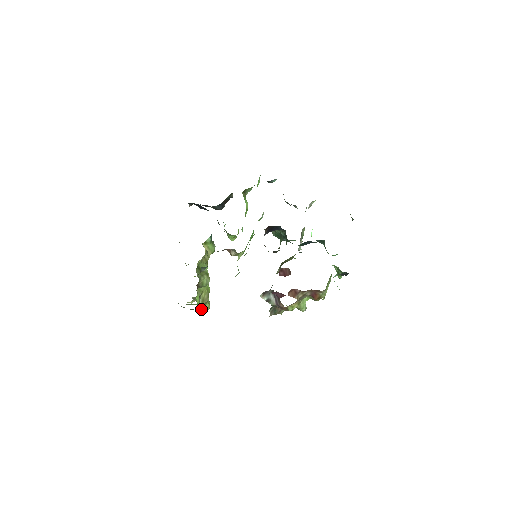
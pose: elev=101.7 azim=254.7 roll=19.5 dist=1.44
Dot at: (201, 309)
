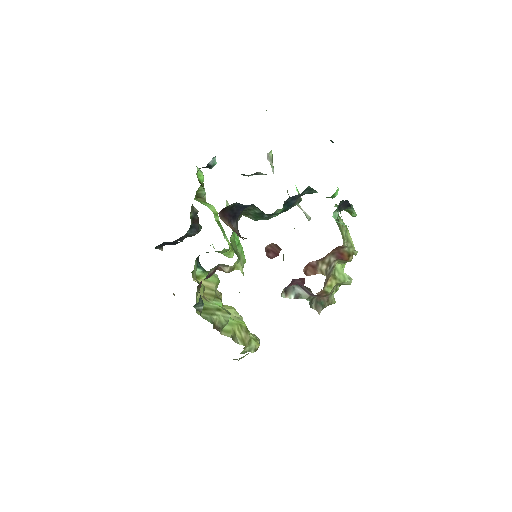
Dot at: (250, 351)
